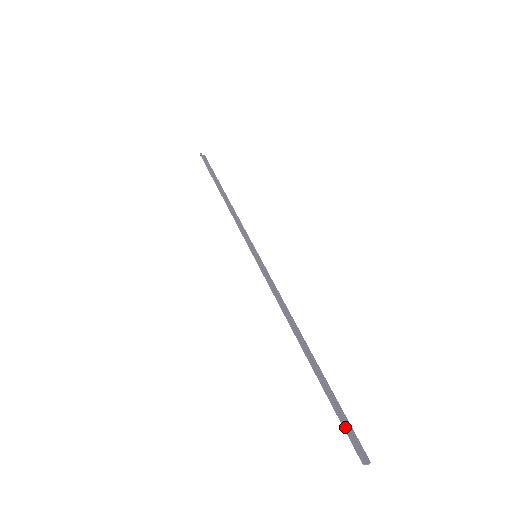
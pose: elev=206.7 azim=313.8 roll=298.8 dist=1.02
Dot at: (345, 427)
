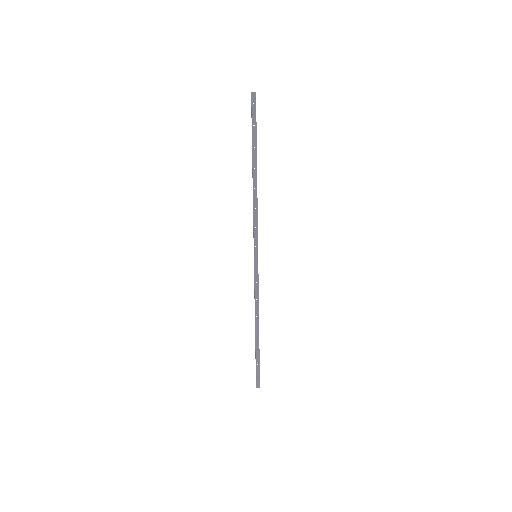
Dot at: (256, 373)
